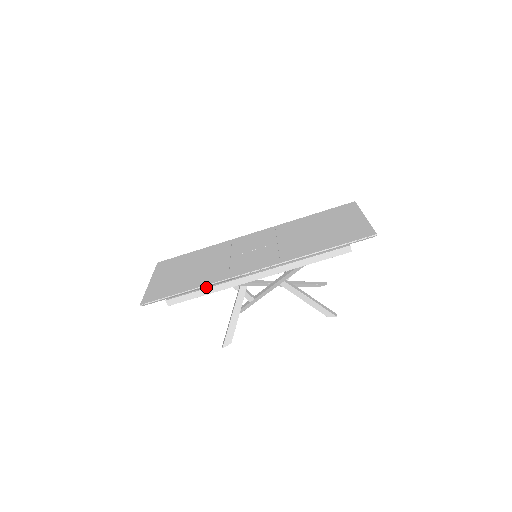
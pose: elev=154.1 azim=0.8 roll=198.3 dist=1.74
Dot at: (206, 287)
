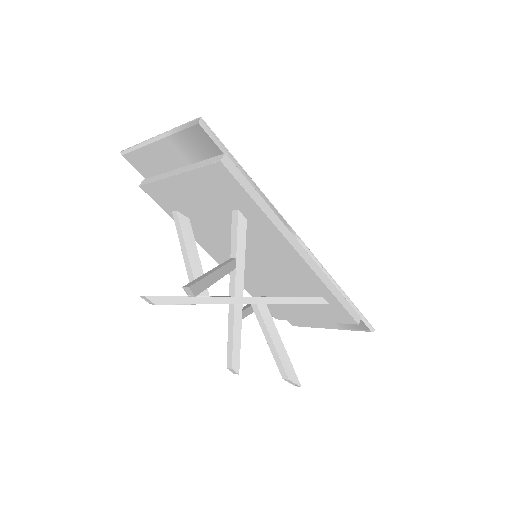
Dot at: (263, 201)
